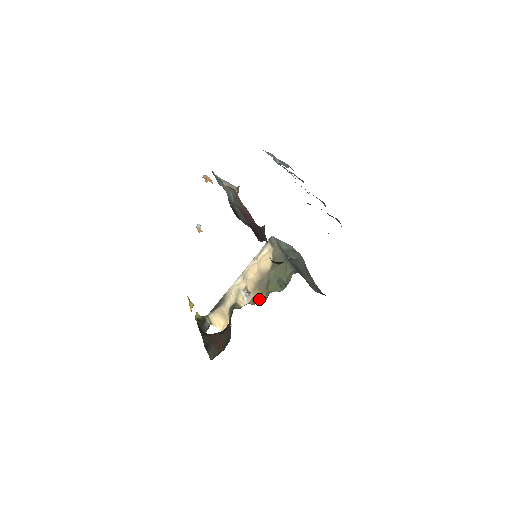
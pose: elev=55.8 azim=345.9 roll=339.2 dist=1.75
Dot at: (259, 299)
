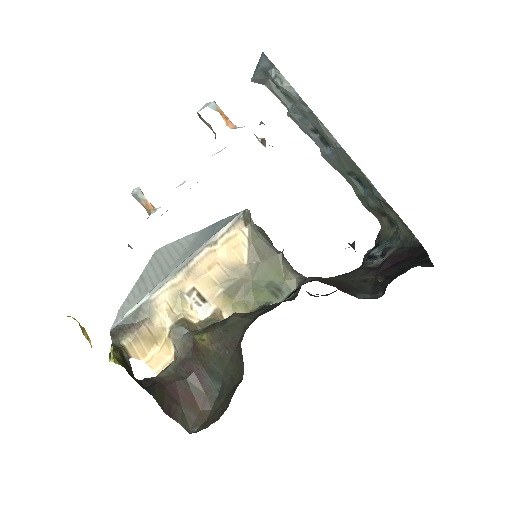
Dot at: (233, 312)
